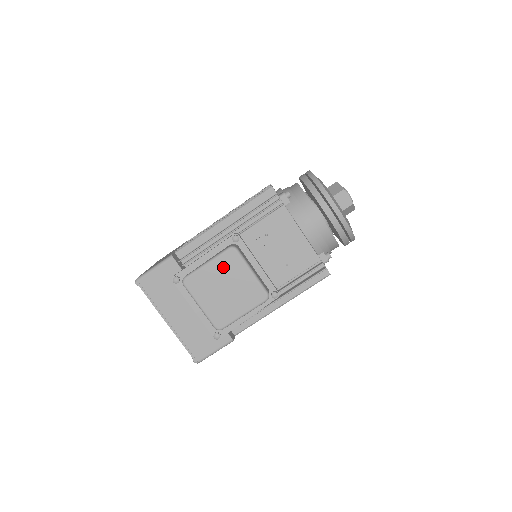
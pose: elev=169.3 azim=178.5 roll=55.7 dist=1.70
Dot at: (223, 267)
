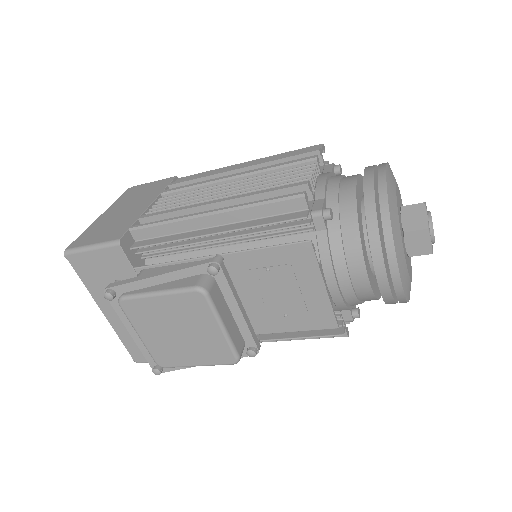
Dot at: (180, 307)
